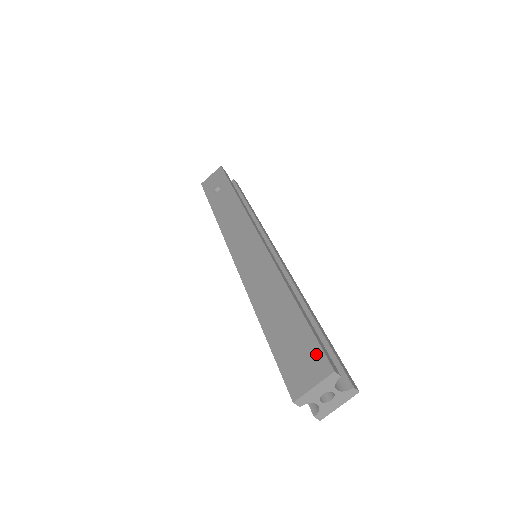
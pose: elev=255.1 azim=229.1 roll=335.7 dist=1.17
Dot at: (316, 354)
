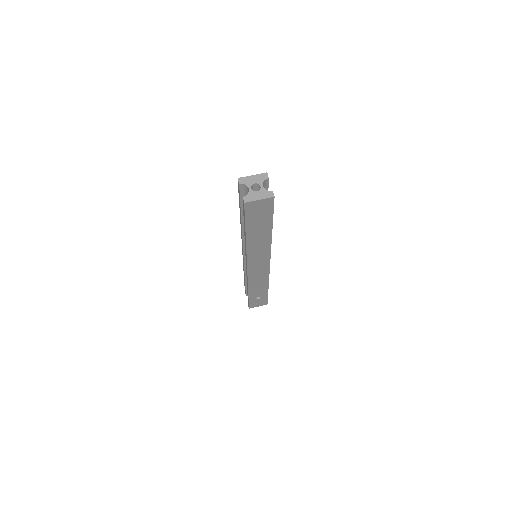
Dot at: occluded
